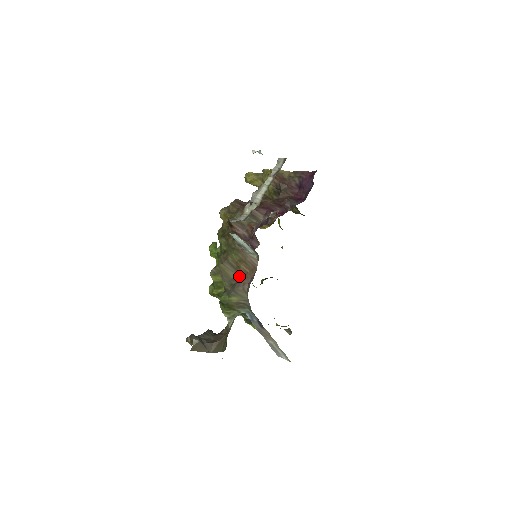
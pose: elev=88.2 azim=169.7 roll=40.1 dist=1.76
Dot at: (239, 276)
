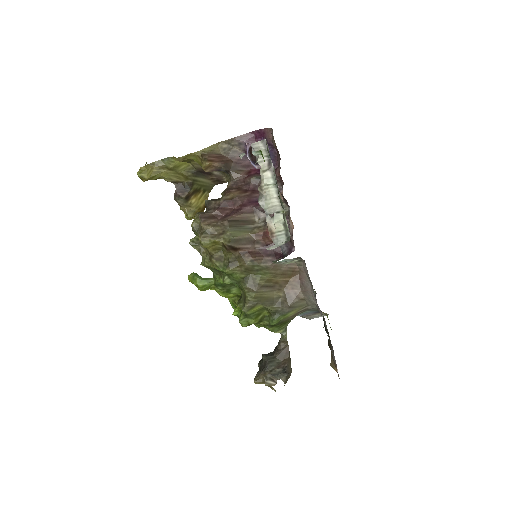
Dot at: (282, 290)
